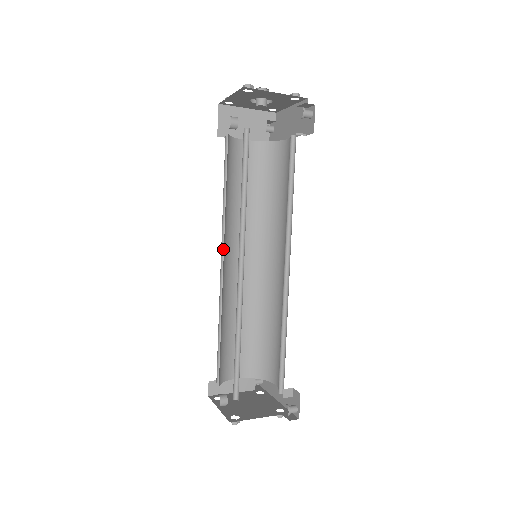
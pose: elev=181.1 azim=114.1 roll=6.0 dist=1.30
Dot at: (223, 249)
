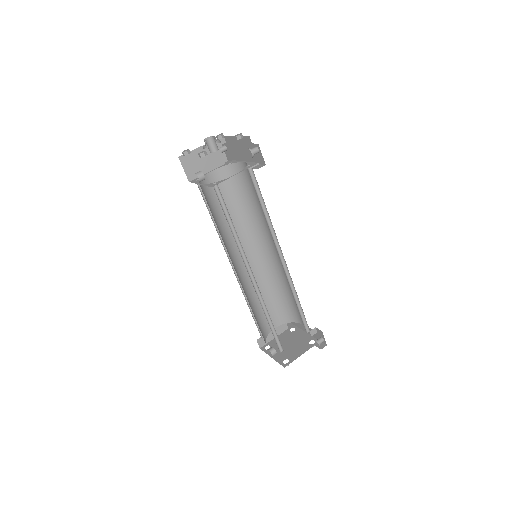
Dot at: (229, 258)
